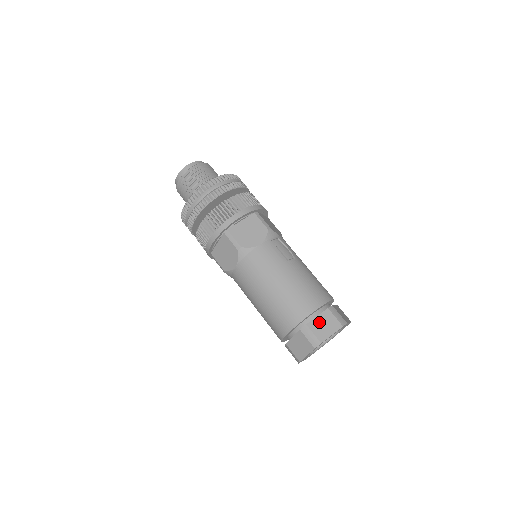
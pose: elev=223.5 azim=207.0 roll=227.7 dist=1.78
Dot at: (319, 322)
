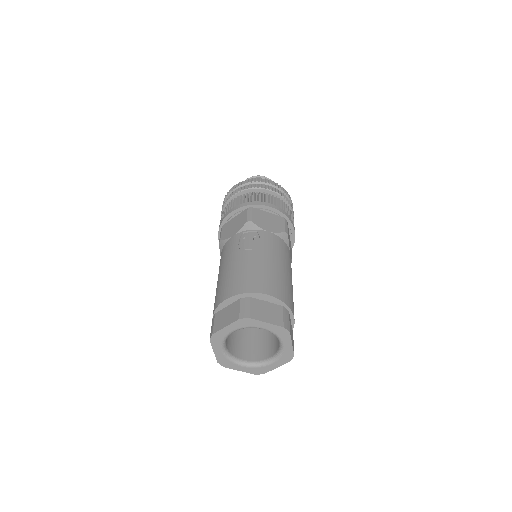
Dot at: (225, 312)
